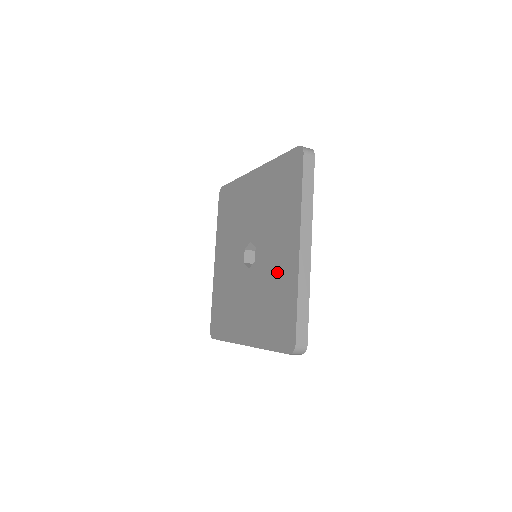
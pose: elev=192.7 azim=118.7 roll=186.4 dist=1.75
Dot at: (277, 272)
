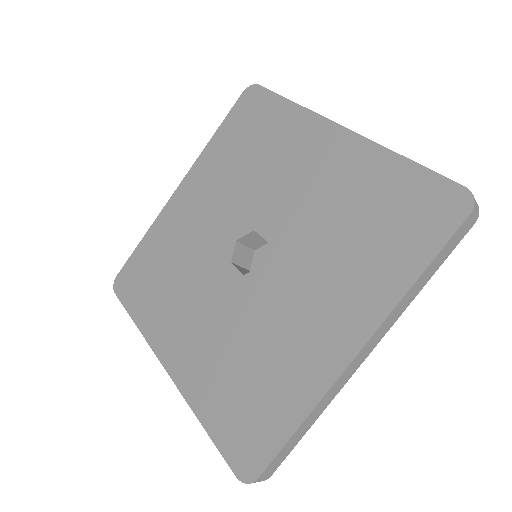
Dot at: (329, 190)
